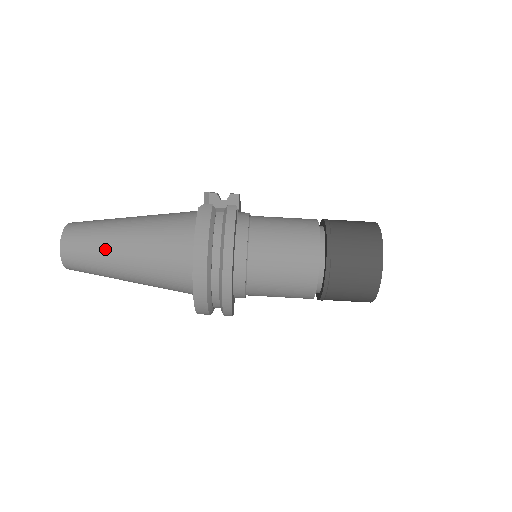
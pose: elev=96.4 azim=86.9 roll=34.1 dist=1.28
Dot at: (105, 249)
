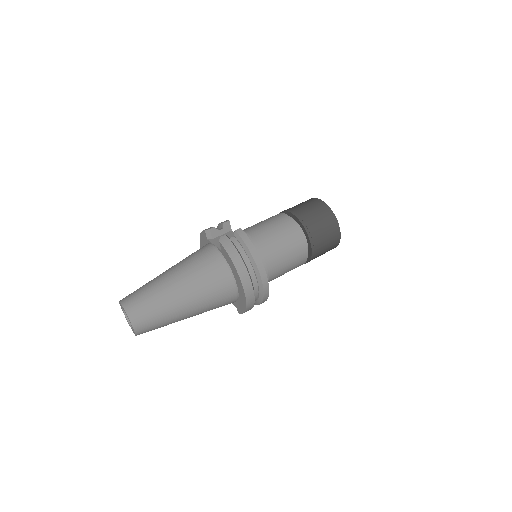
Dot at: (166, 304)
